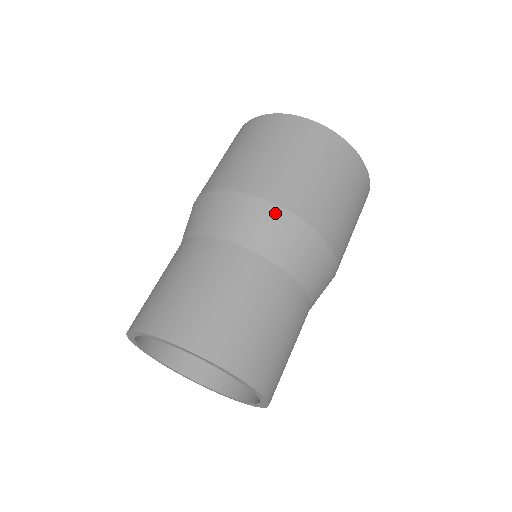
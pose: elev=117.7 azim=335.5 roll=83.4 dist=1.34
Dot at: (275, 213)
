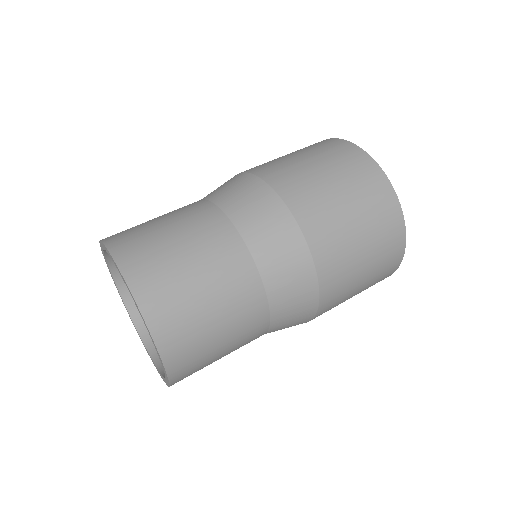
Dot at: (239, 177)
